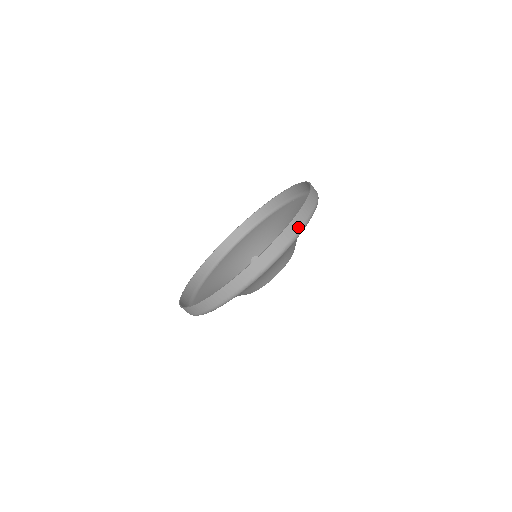
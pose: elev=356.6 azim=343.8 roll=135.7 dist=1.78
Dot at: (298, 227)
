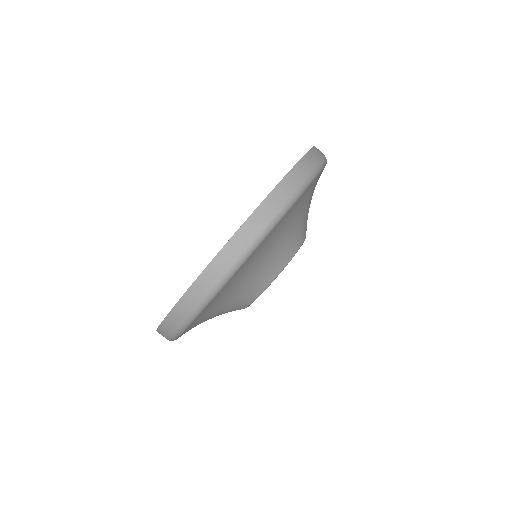
Dot at: (203, 293)
